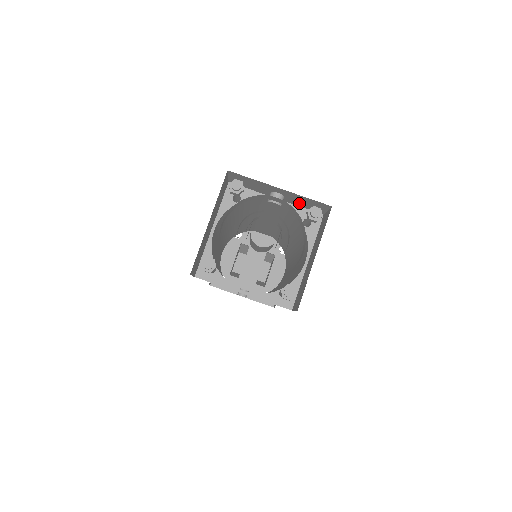
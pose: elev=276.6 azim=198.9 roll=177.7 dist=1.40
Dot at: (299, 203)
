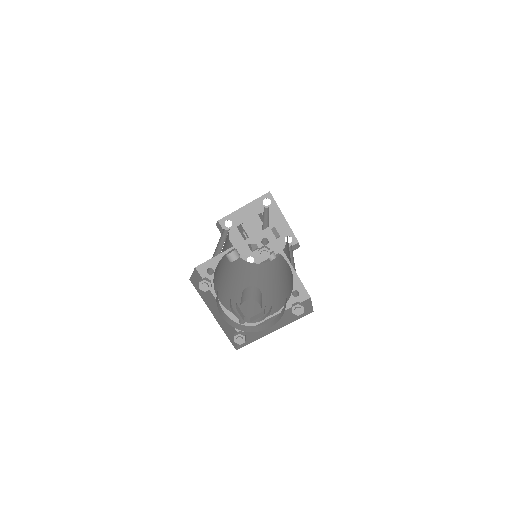
Dot at: occluded
